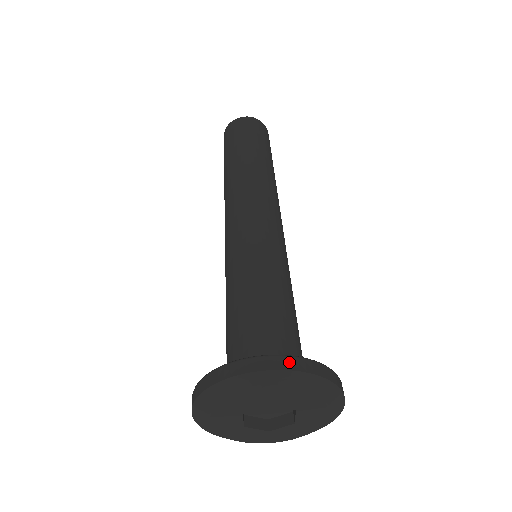
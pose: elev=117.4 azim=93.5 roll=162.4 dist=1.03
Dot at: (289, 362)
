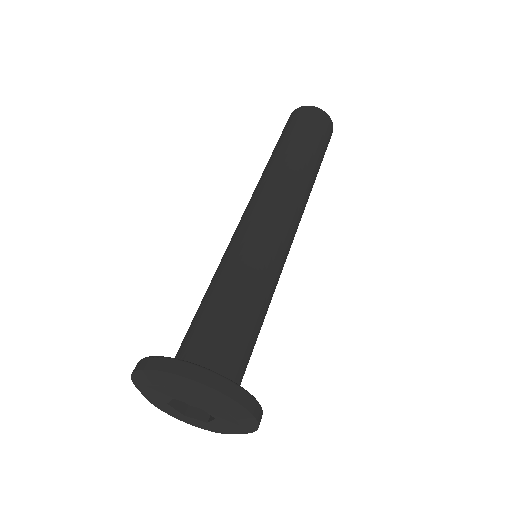
Dot at: (234, 390)
